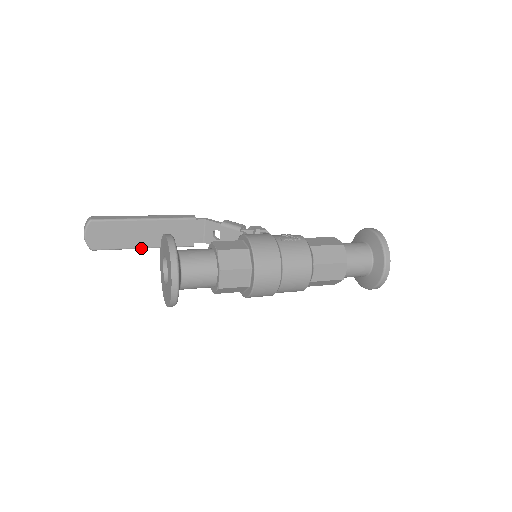
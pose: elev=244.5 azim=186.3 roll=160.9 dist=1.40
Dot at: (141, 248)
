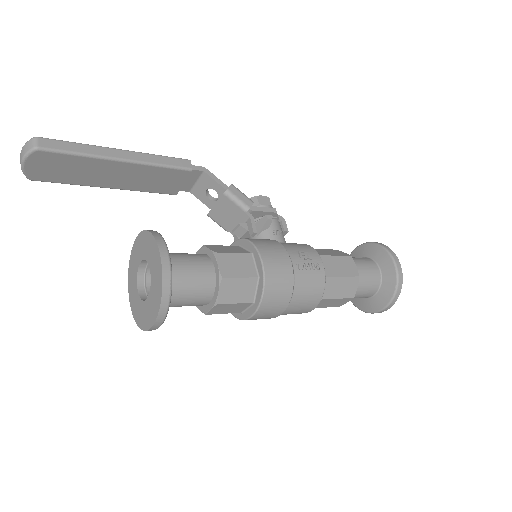
Dot at: (104, 187)
